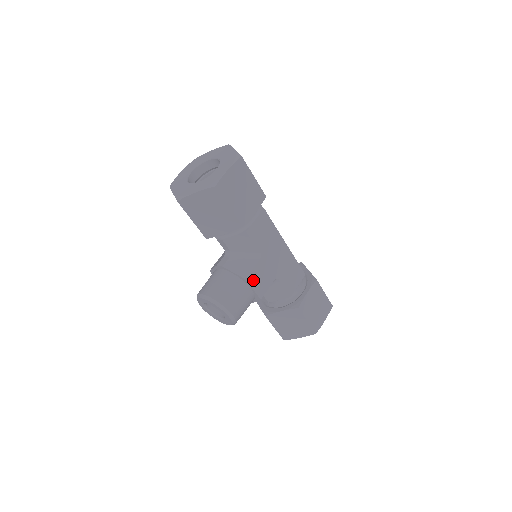
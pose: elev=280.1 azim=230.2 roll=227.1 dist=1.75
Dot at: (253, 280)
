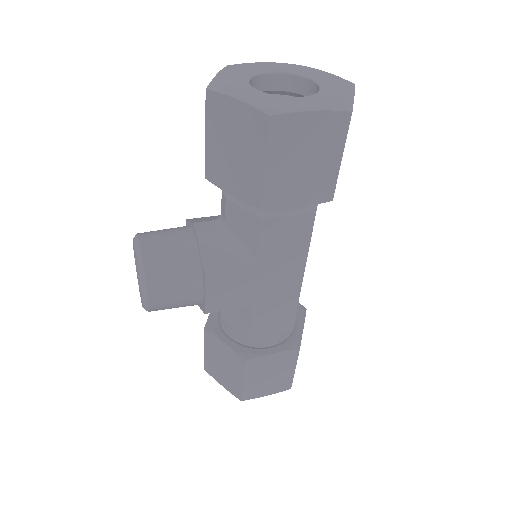
Dot at: (215, 284)
